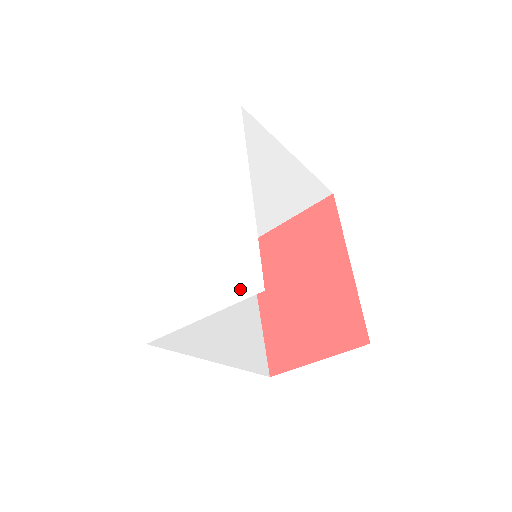
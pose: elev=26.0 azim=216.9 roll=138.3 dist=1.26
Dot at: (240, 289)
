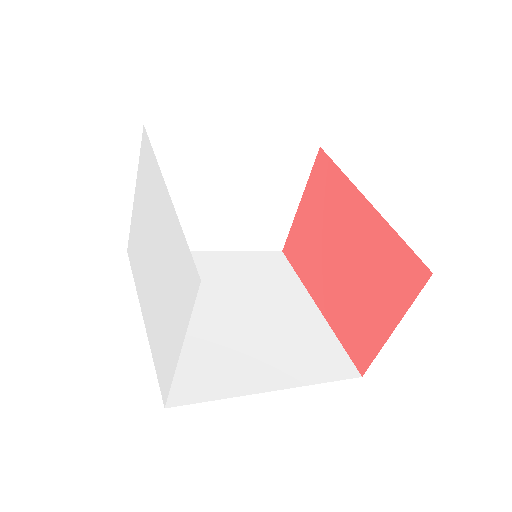
Dot at: (189, 296)
